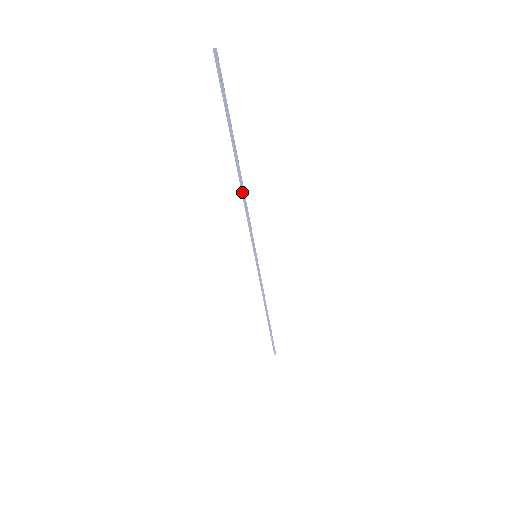
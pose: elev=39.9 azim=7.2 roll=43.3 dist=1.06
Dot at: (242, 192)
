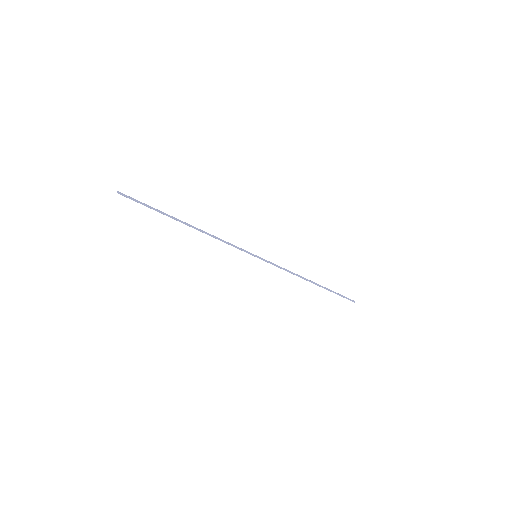
Dot at: (206, 232)
